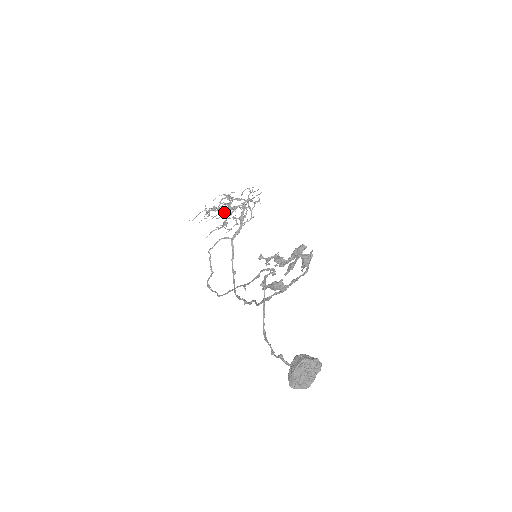
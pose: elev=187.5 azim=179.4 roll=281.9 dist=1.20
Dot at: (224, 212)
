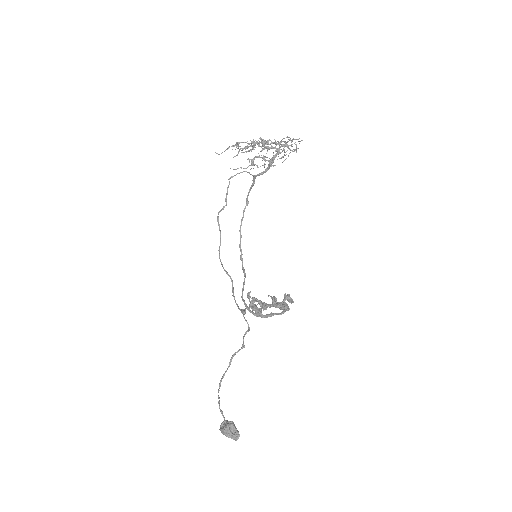
Dot at: occluded
